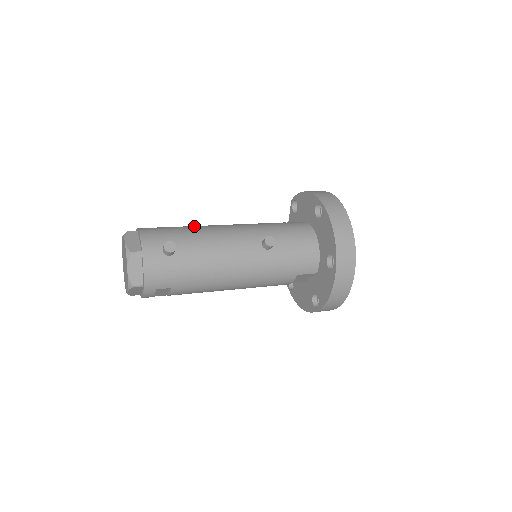
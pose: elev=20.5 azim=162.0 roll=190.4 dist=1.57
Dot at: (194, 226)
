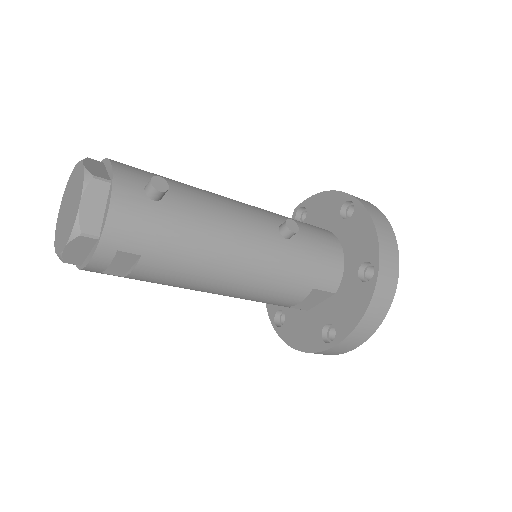
Dot at: occluded
